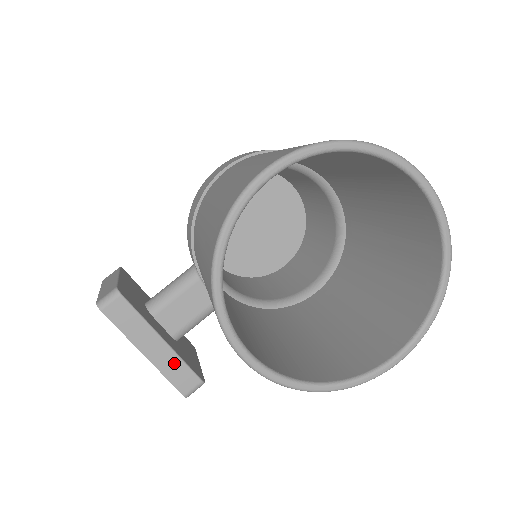
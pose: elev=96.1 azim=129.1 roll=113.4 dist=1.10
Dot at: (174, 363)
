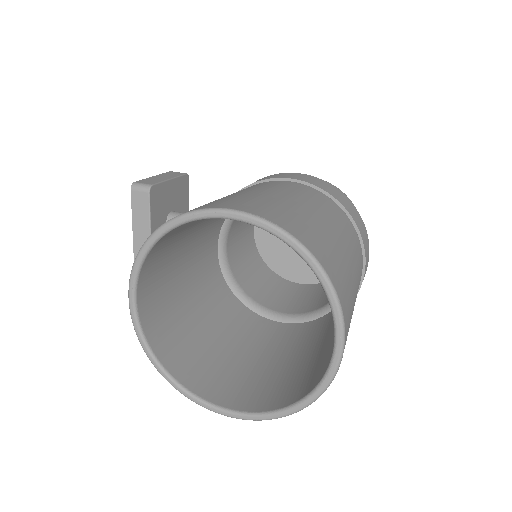
Dot at: occluded
